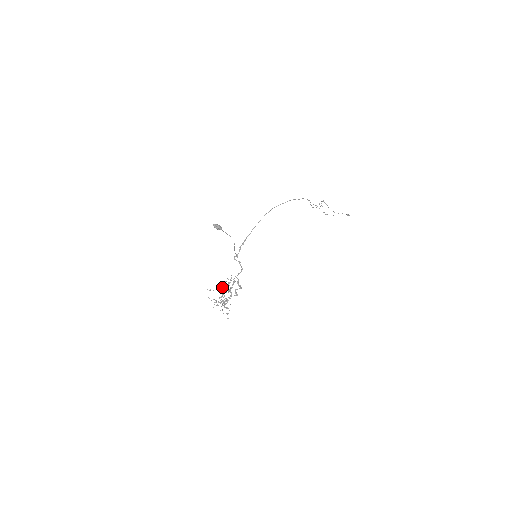
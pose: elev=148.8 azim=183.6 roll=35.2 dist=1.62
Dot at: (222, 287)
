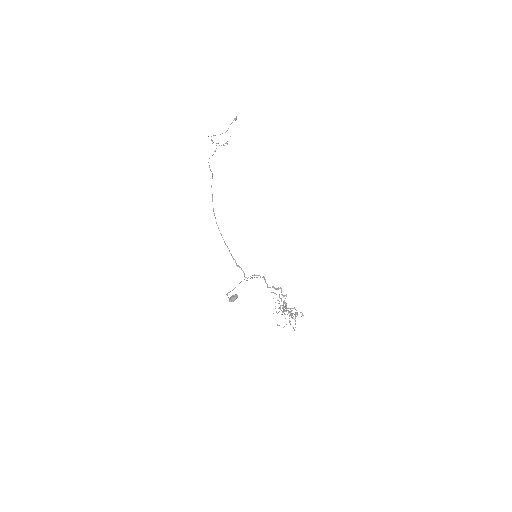
Dot at: (275, 308)
